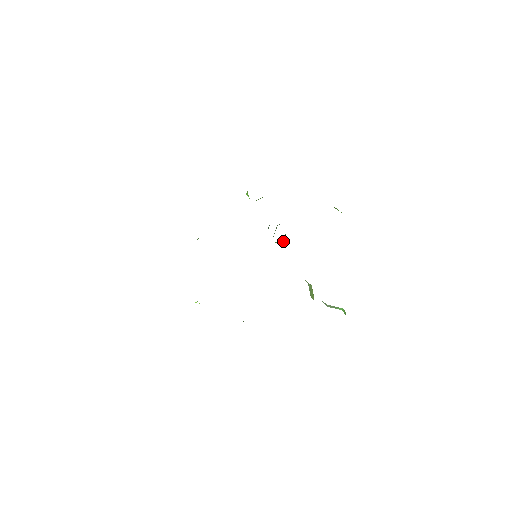
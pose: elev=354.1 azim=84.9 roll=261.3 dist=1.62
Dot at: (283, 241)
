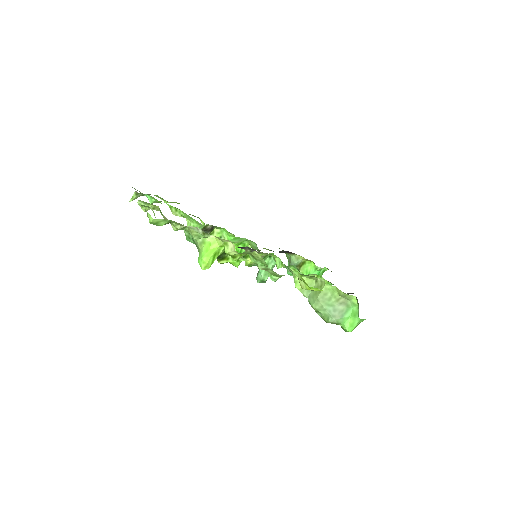
Dot at: occluded
